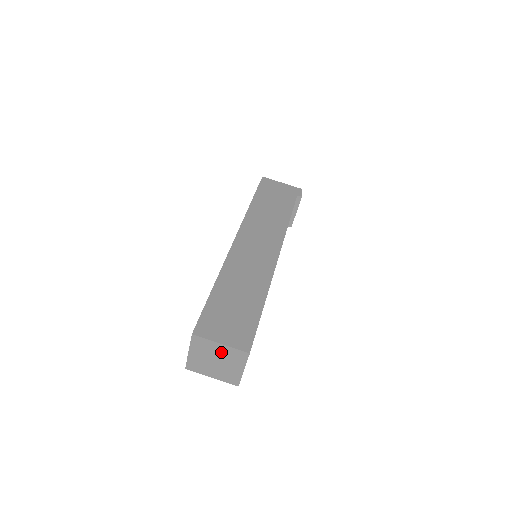
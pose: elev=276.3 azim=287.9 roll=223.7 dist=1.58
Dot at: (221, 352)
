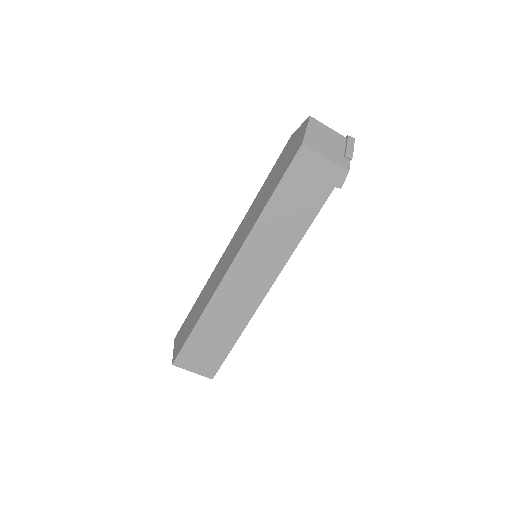
Dot at: occluded
